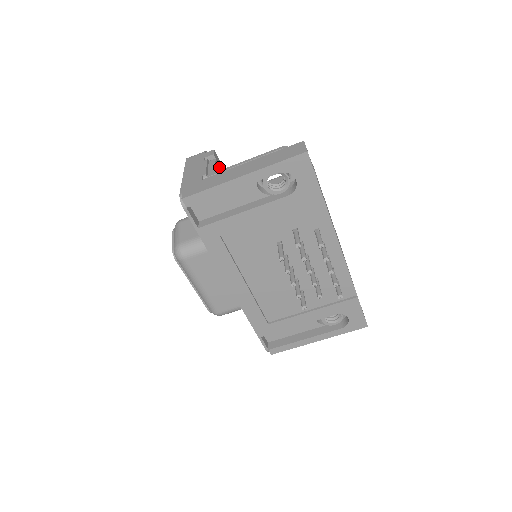
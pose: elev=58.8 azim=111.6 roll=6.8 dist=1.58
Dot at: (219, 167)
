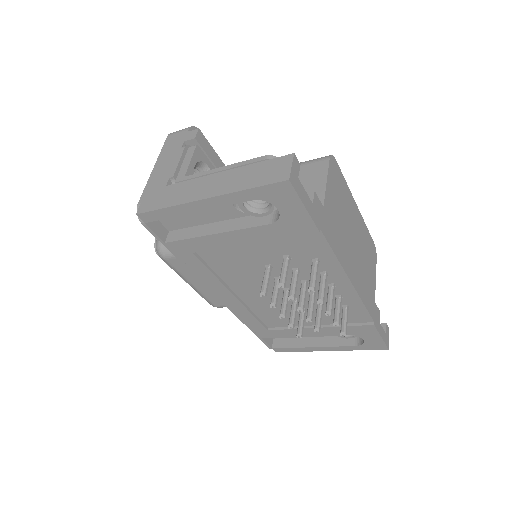
Dot at: (202, 155)
